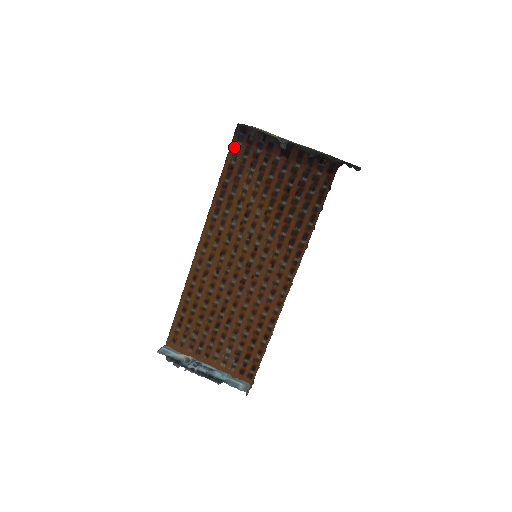
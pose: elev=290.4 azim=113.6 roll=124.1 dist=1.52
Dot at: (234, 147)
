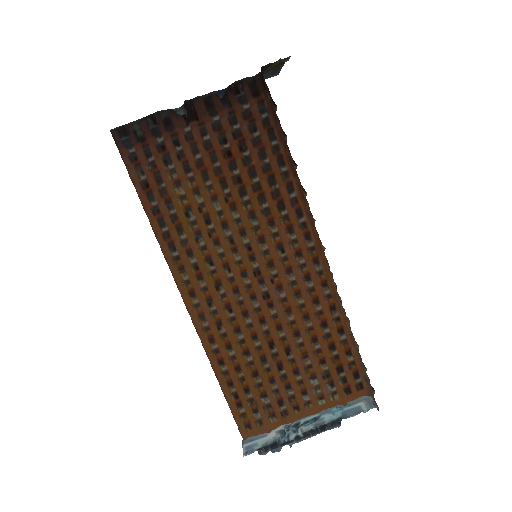
Dot at: (129, 160)
